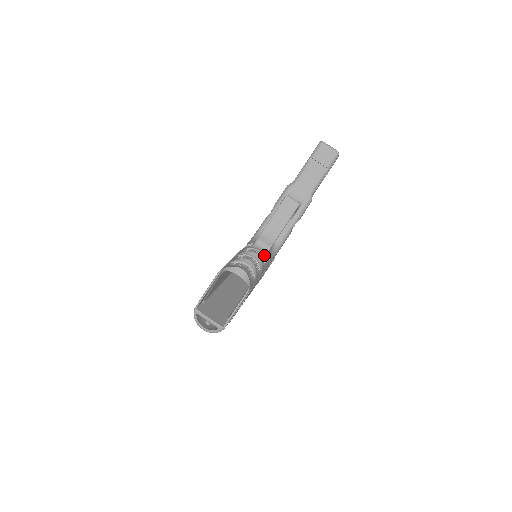
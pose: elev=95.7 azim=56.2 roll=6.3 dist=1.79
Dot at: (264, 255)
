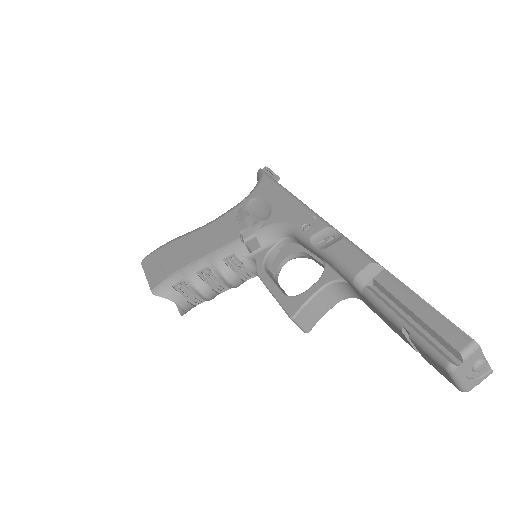
Dot at: occluded
